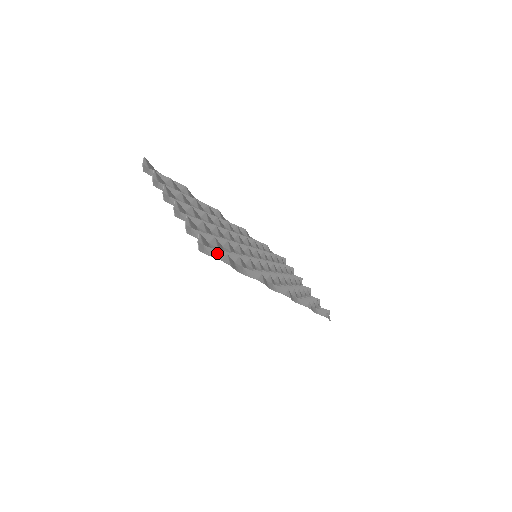
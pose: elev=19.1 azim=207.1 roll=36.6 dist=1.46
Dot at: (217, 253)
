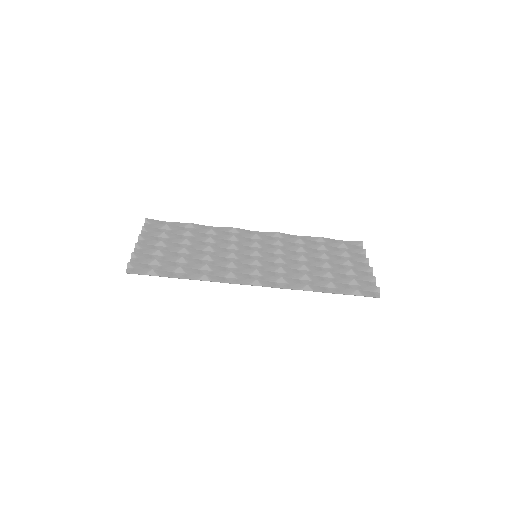
Dot at: (143, 271)
